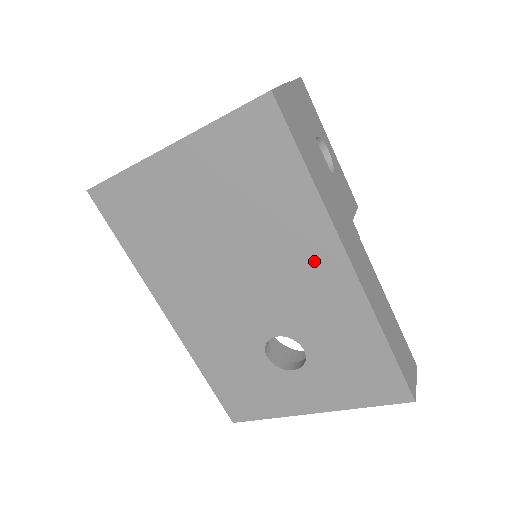
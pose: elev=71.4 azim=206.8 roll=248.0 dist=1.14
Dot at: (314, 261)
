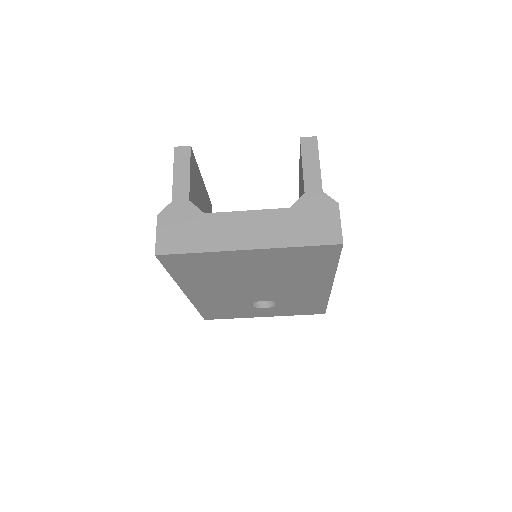
Dot at: (312, 285)
